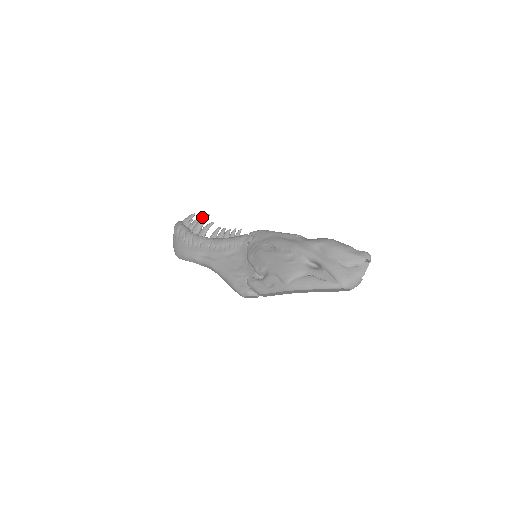
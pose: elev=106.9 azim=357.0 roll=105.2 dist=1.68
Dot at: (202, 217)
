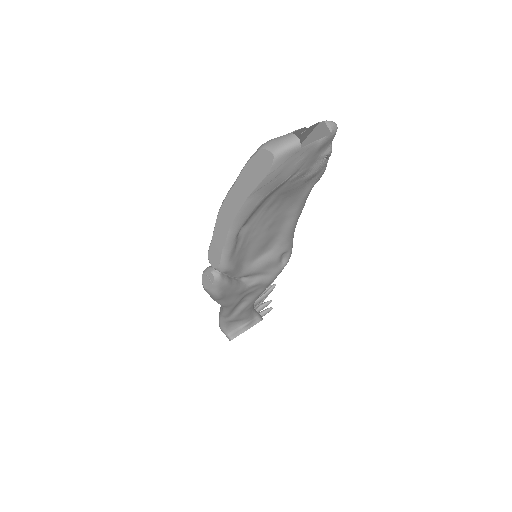
Dot at: occluded
